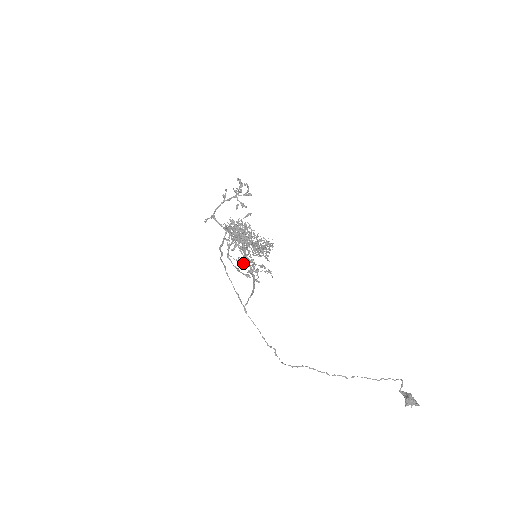
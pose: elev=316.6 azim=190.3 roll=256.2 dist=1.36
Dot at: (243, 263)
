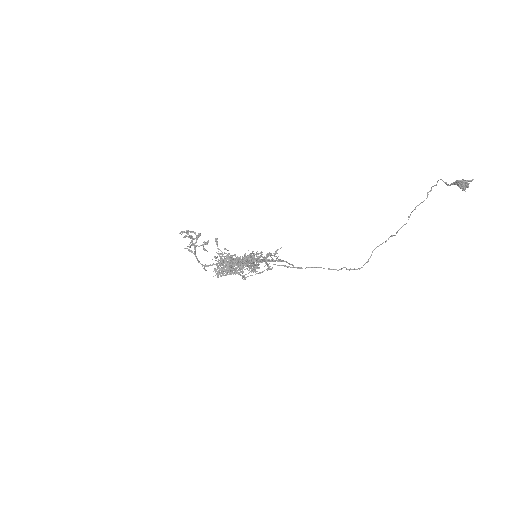
Dot at: occluded
